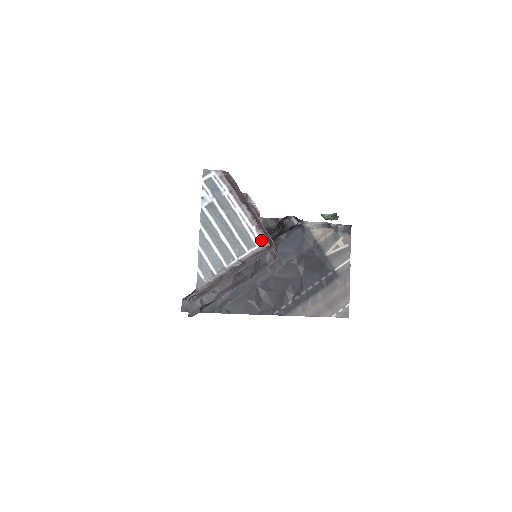
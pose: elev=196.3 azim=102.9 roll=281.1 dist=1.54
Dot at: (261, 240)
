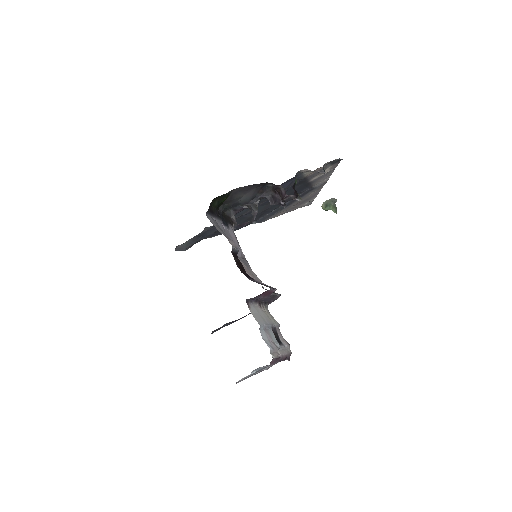
Dot at: occluded
